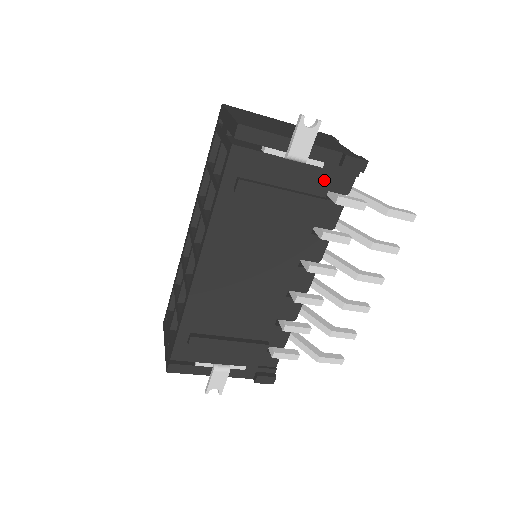
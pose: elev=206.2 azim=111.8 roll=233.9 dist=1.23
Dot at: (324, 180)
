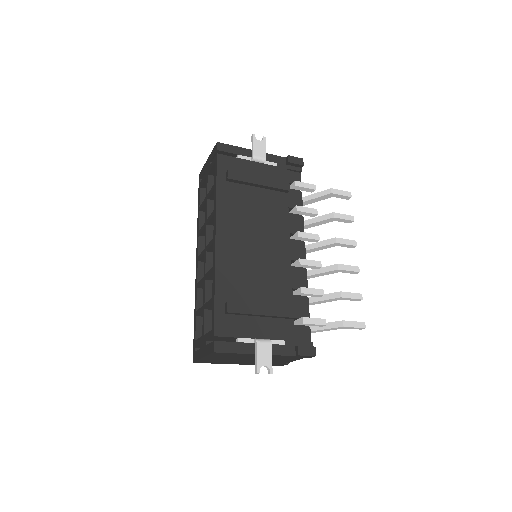
Dot at: (281, 174)
